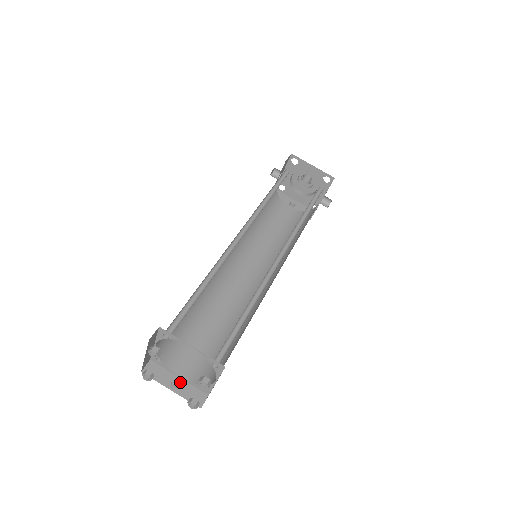
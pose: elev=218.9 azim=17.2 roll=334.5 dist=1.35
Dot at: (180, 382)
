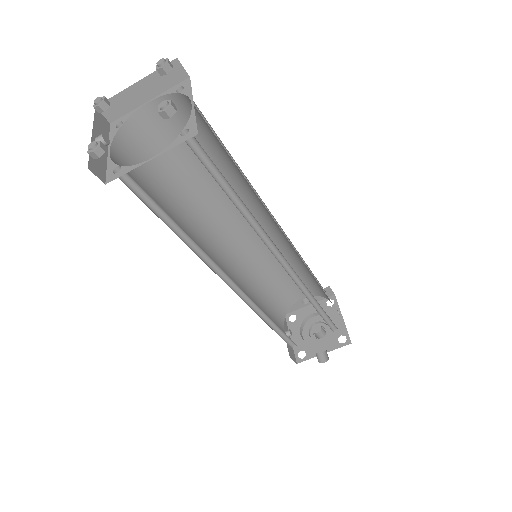
Dot at: occluded
